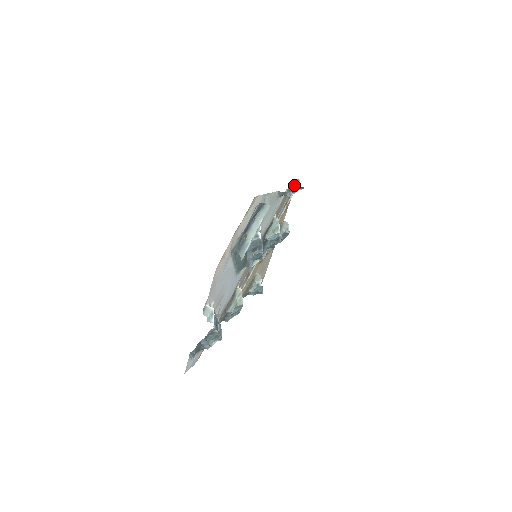
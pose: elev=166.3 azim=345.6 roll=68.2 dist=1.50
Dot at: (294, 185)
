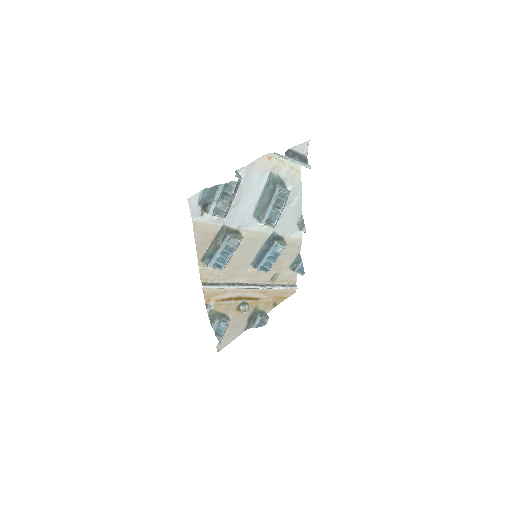
Dot at: (292, 284)
